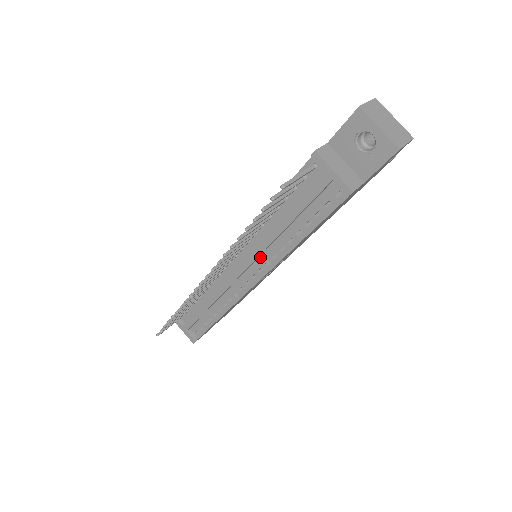
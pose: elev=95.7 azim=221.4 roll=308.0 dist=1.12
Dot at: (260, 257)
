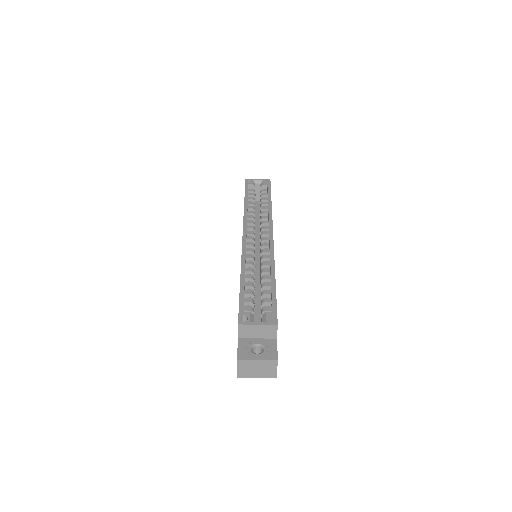
Dot at: occluded
